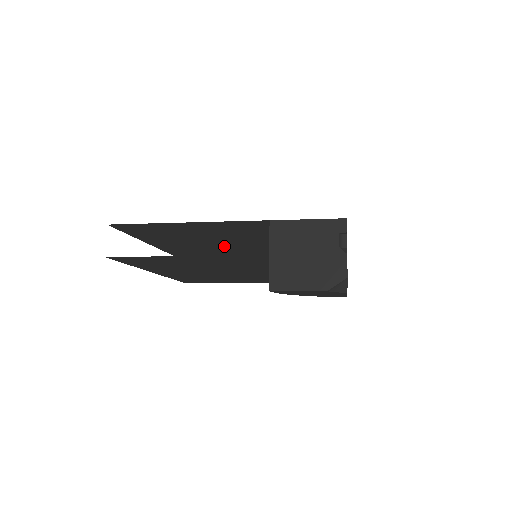
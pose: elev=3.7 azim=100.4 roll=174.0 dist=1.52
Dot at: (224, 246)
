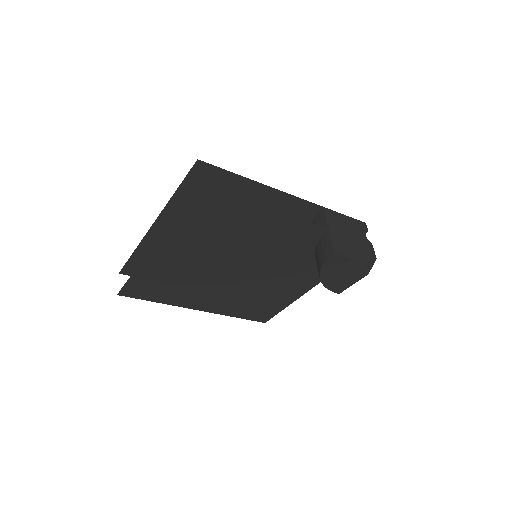
Dot at: occluded
